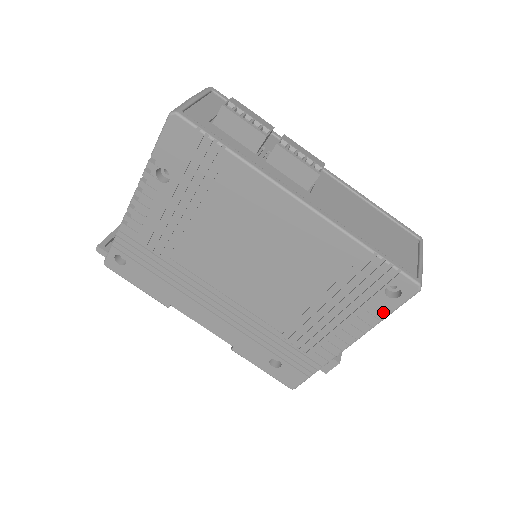
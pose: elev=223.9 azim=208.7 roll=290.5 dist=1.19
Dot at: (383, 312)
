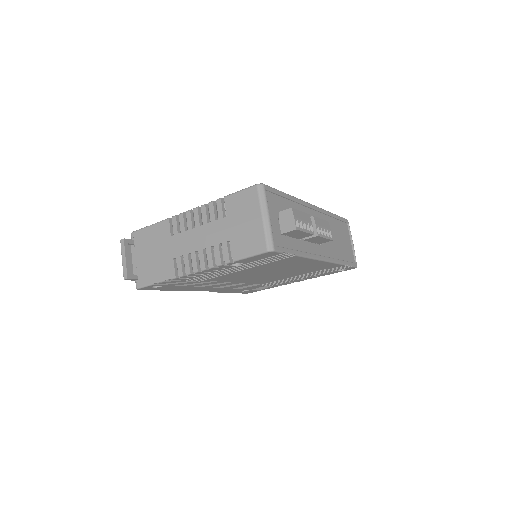
Dot at: occluded
